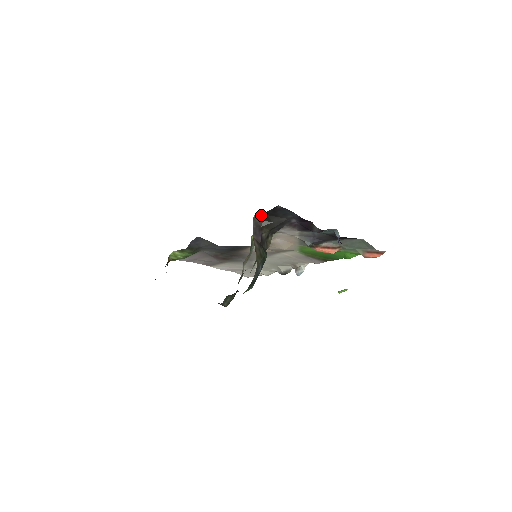
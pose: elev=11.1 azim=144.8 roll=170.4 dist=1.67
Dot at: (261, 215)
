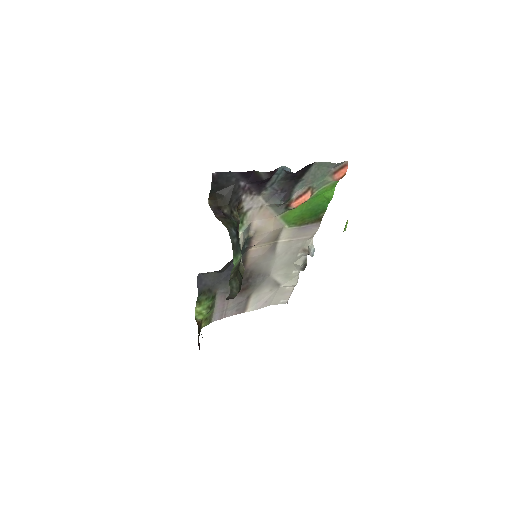
Dot at: (212, 197)
